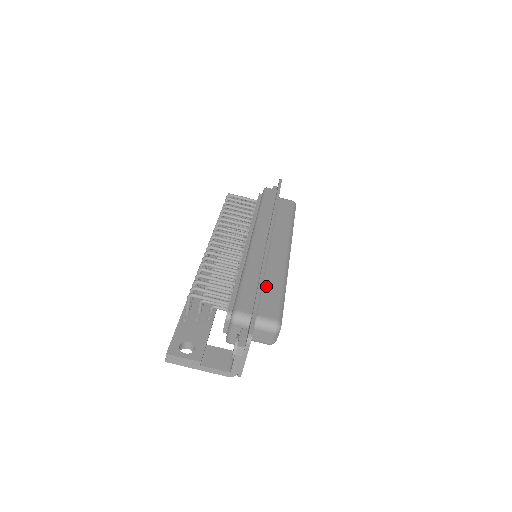
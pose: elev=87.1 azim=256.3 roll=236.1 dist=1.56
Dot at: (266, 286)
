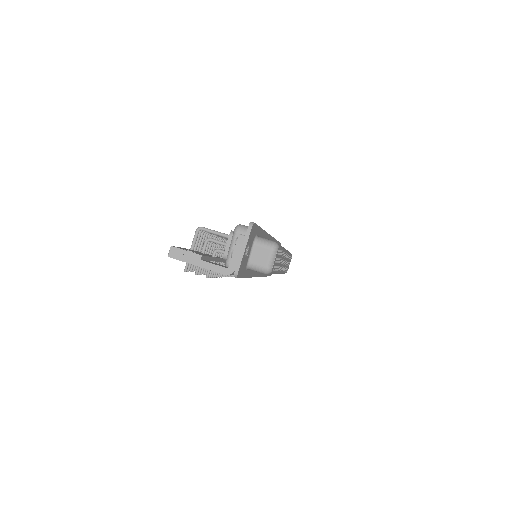
Dot at: occluded
